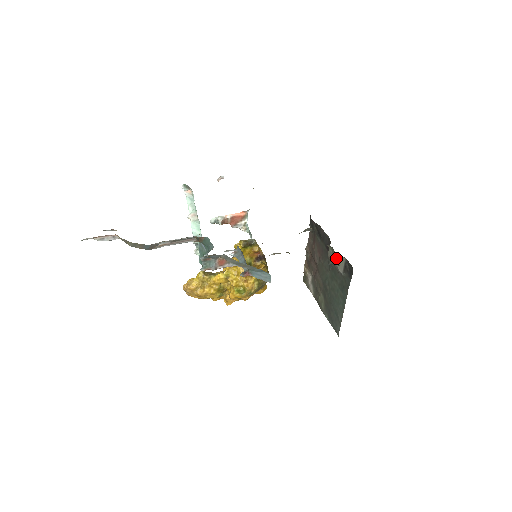
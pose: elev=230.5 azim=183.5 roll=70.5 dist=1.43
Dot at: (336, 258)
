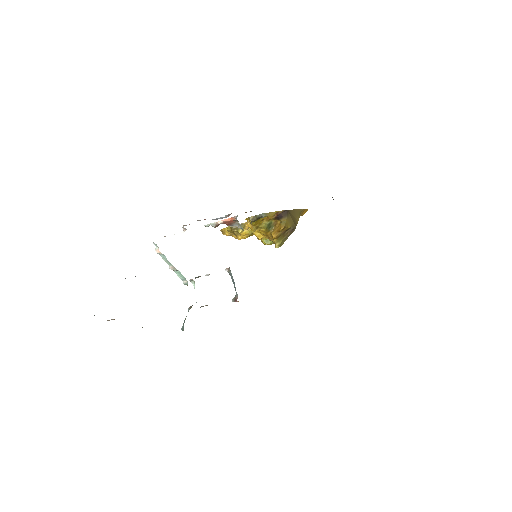
Dot at: occluded
